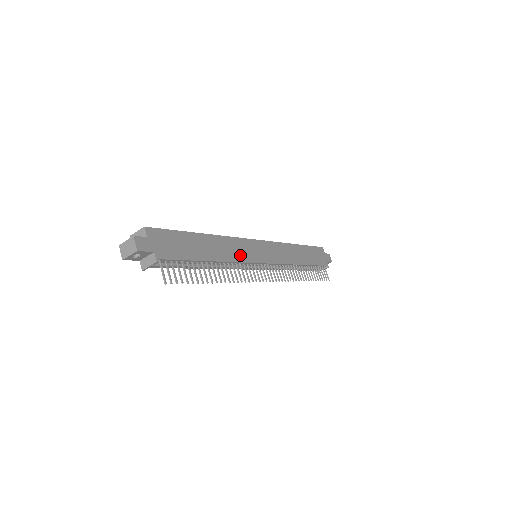
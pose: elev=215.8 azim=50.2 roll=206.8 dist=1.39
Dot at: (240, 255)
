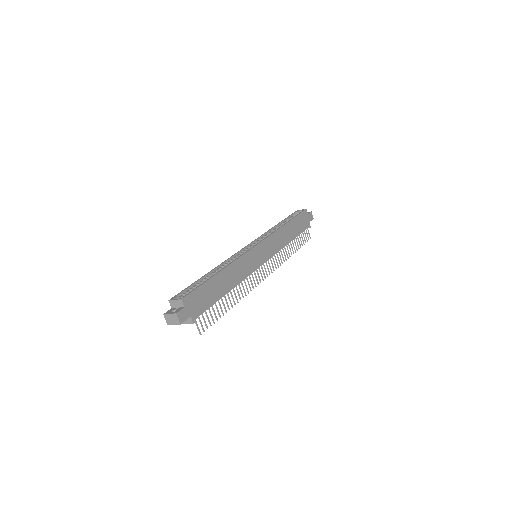
Dot at: (246, 270)
